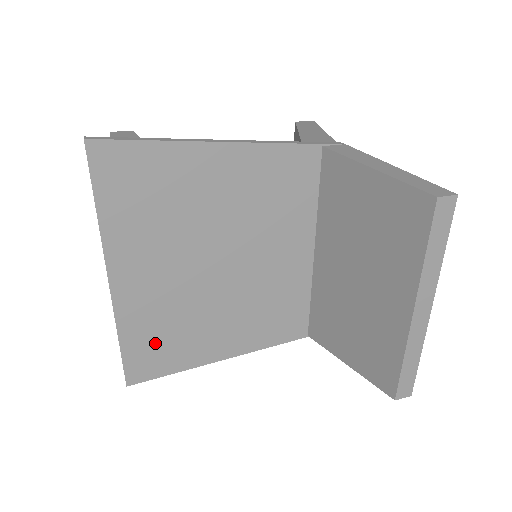
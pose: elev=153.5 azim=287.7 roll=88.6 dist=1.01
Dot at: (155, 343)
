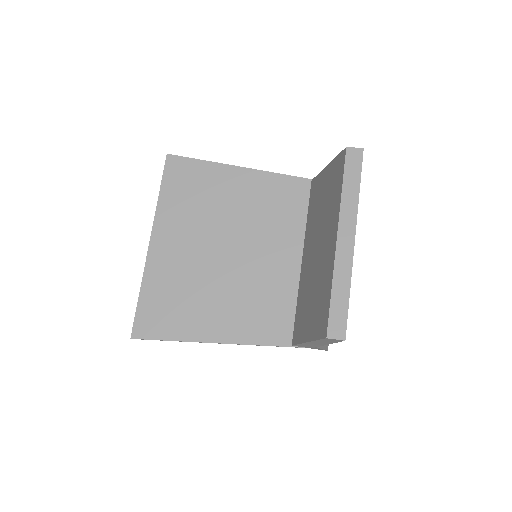
Dot at: (163, 304)
